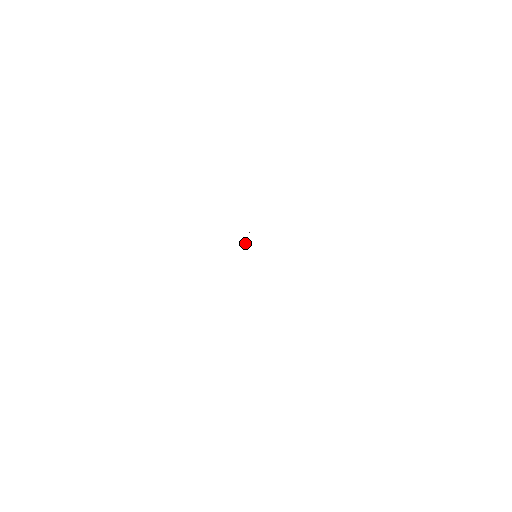
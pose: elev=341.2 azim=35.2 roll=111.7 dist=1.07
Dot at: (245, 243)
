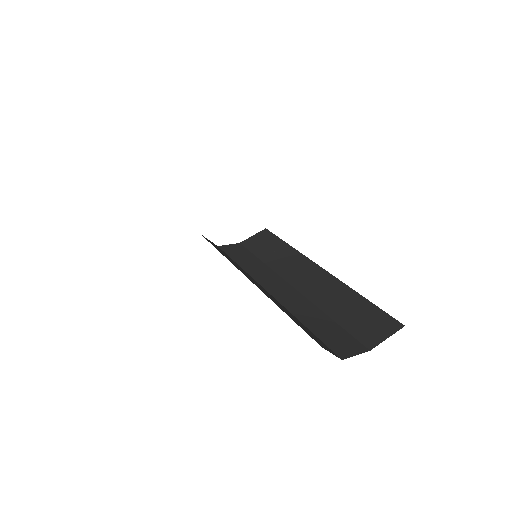
Dot at: occluded
